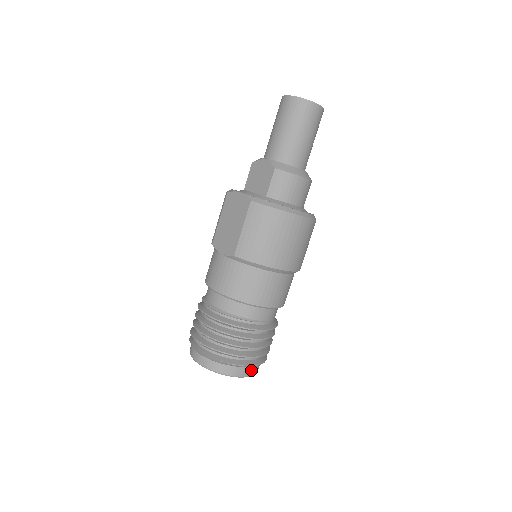
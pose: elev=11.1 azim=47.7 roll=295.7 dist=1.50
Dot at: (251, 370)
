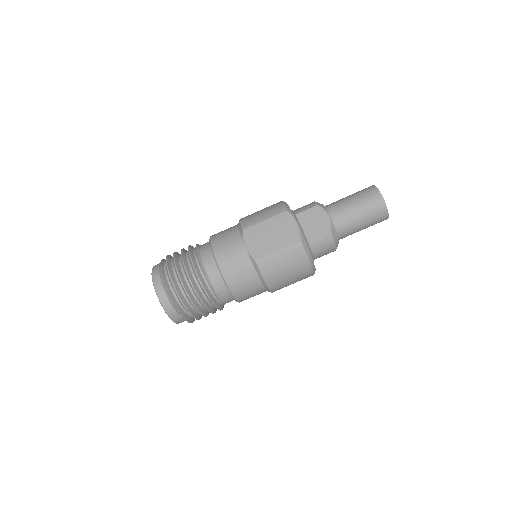
Dot at: occluded
